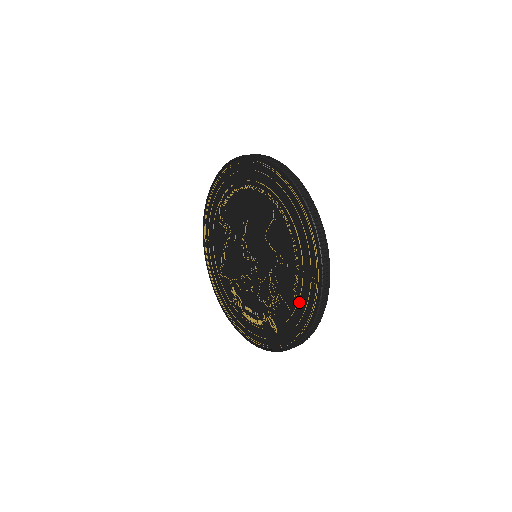
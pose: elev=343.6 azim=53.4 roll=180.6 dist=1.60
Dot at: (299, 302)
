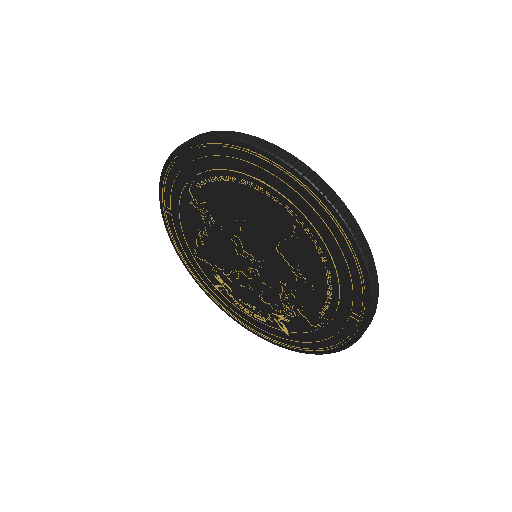
Dot at: (327, 325)
